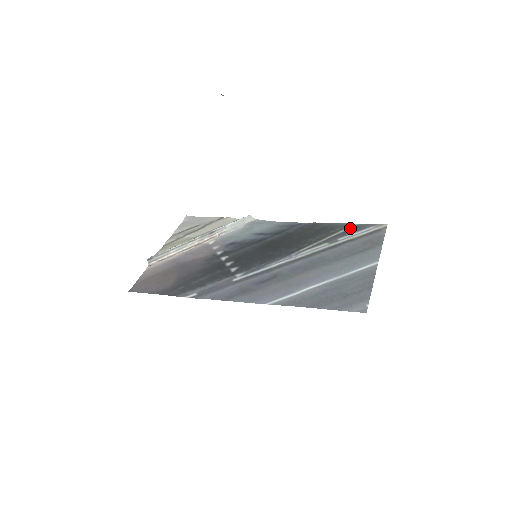
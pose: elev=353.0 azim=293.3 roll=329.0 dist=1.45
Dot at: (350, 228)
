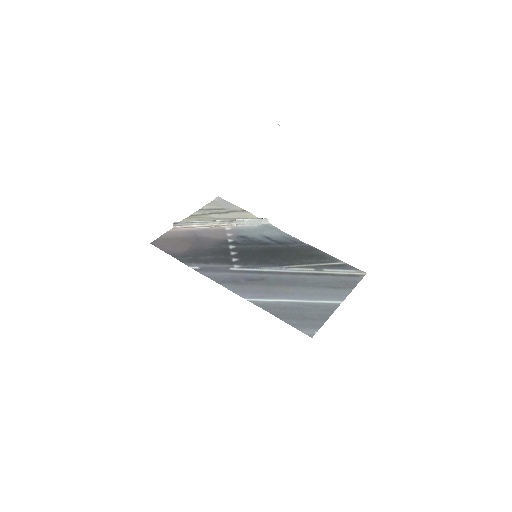
Dot at: (337, 264)
